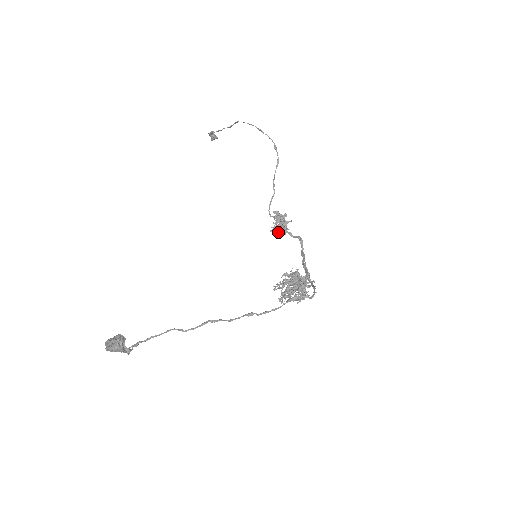
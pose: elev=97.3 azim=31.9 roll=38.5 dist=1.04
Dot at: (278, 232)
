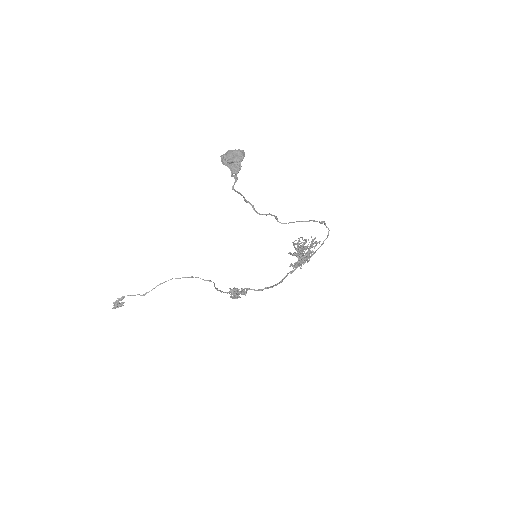
Dot at: (238, 295)
